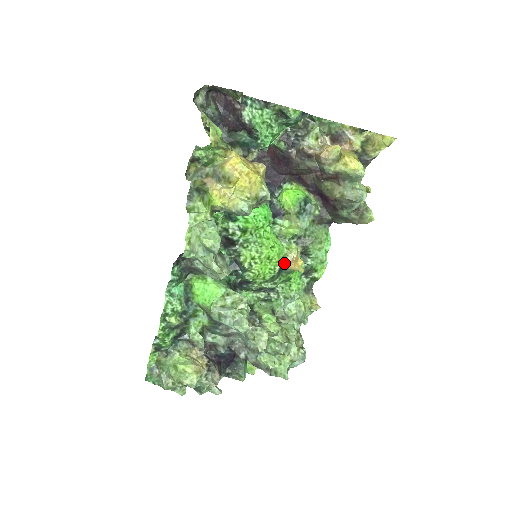
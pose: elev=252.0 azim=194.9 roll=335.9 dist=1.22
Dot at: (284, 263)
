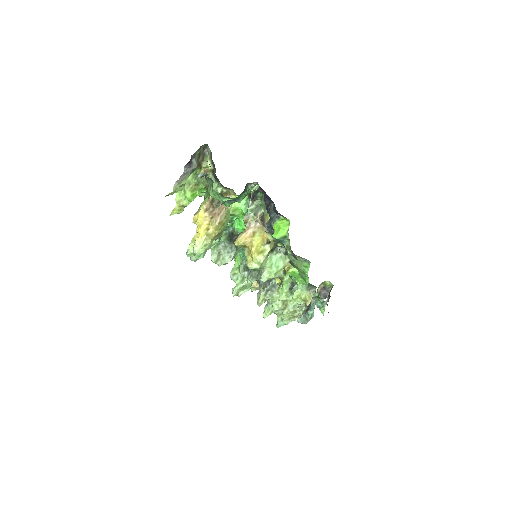
Dot at: occluded
